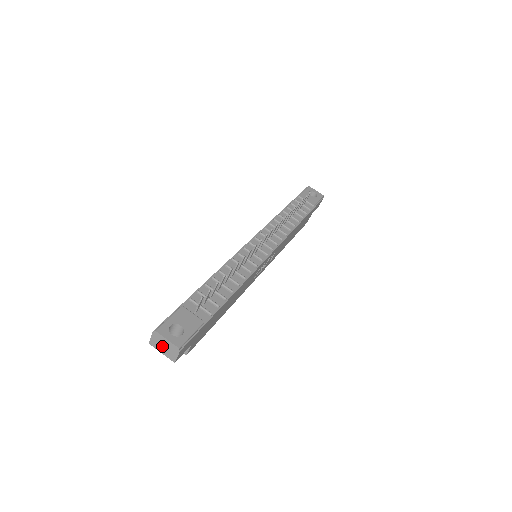
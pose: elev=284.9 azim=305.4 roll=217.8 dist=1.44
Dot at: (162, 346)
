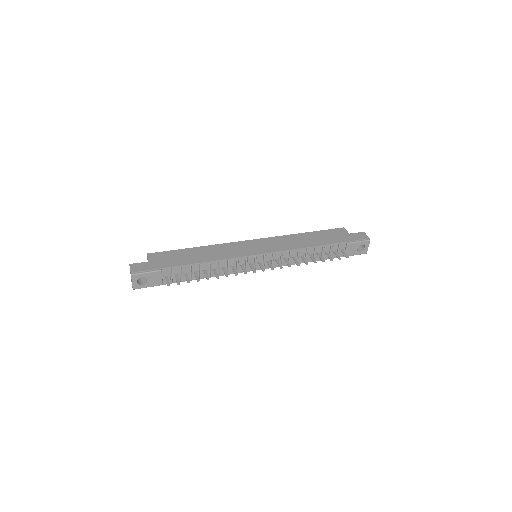
Dot at: occluded
